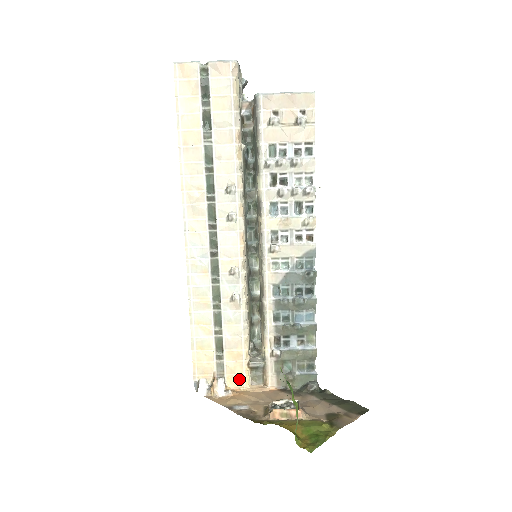
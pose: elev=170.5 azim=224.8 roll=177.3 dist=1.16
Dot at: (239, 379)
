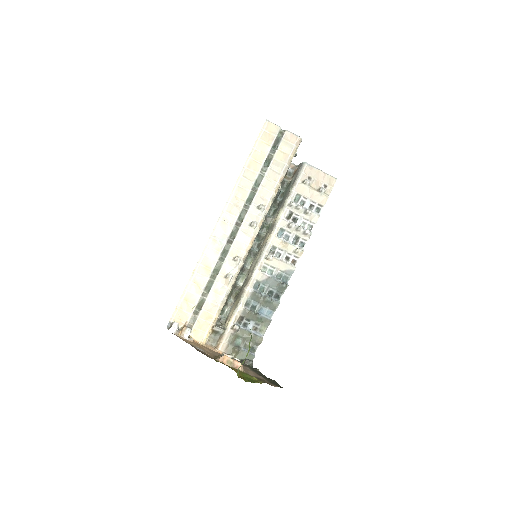
Dot at: (201, 335)
